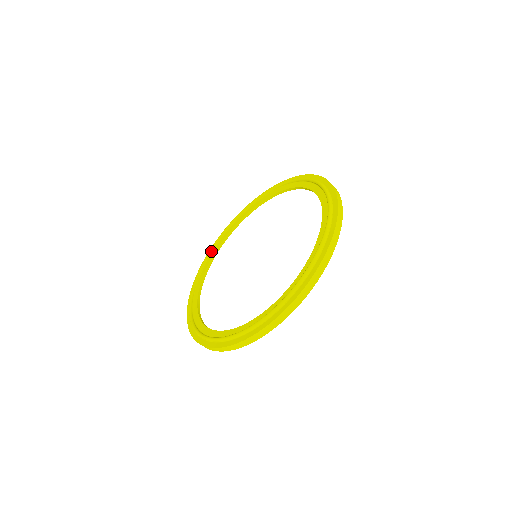
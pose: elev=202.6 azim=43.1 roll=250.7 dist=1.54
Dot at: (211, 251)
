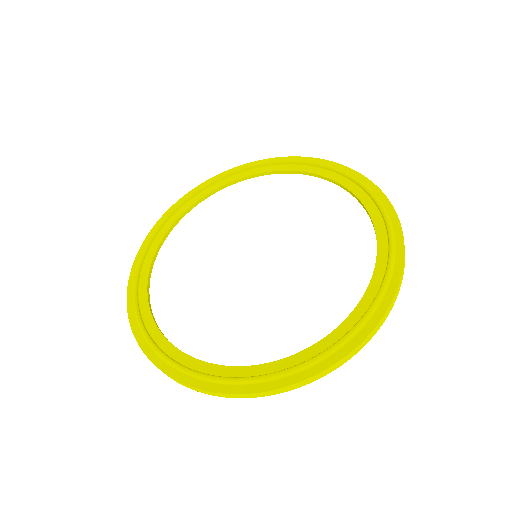
Dot at: (160, 228)
